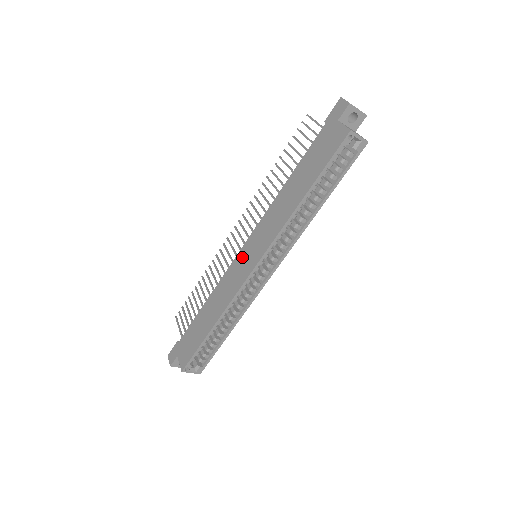
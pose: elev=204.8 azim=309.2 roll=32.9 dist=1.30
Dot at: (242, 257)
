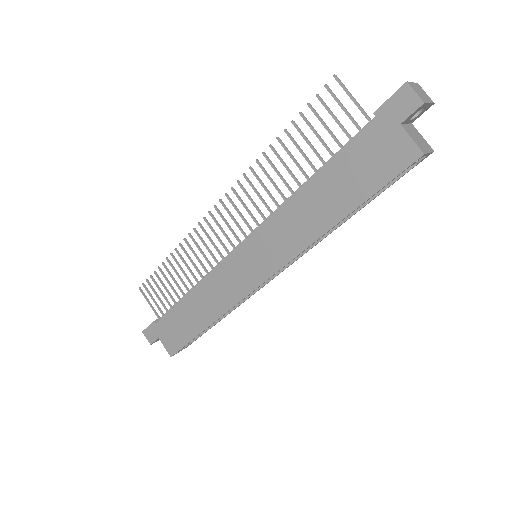
Dot at: (240, 261)
